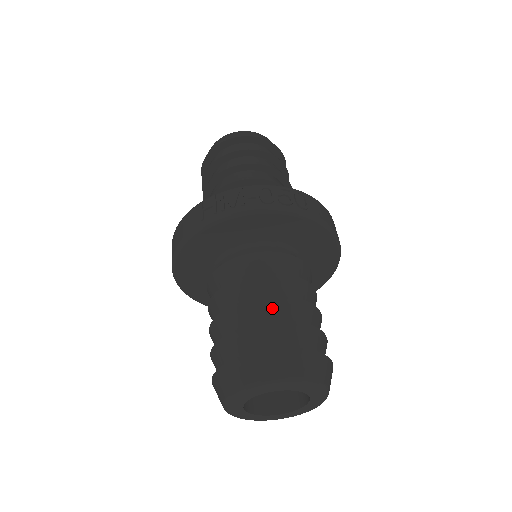
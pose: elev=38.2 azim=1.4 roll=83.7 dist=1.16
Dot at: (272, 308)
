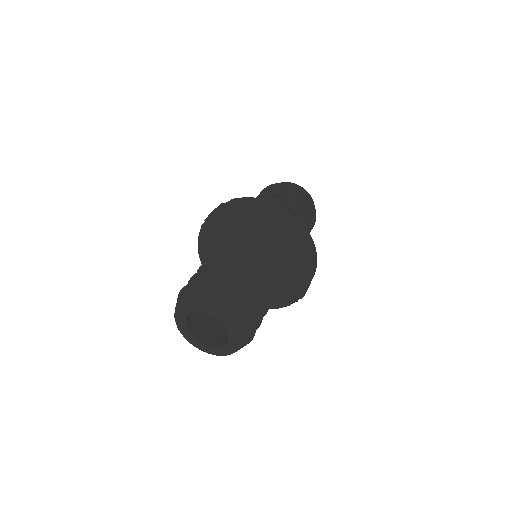
Dot at: (211, 266)
